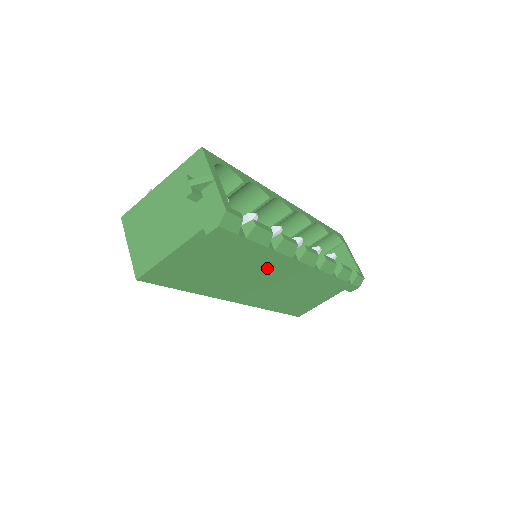
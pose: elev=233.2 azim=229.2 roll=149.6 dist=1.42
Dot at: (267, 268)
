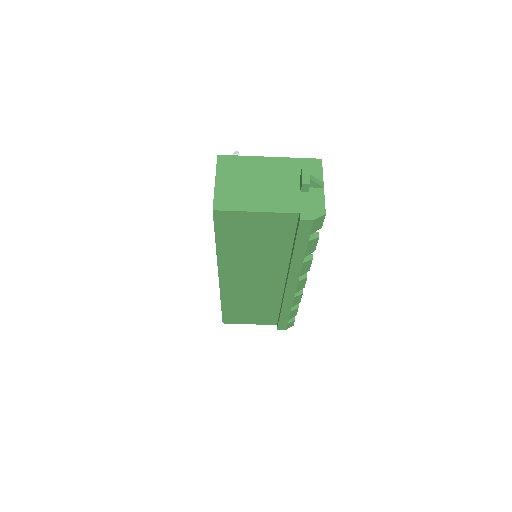
Dot at: (273, 271)
